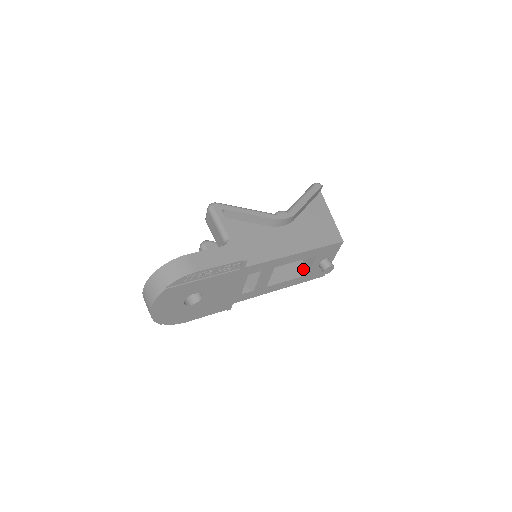
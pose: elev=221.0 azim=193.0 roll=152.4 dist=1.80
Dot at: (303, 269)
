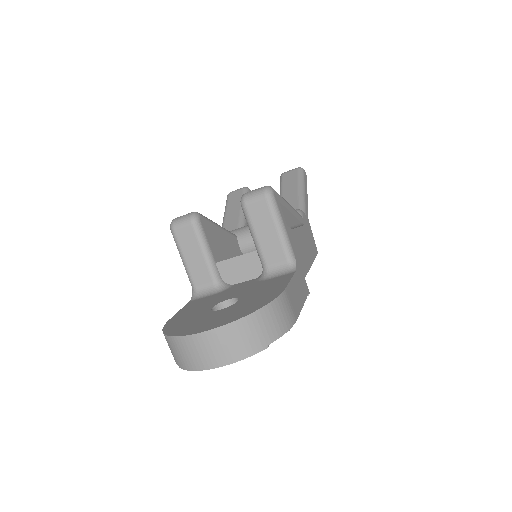
Dot at: occluded
